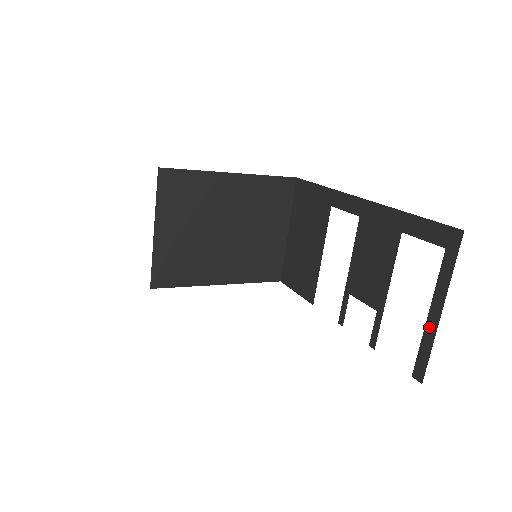
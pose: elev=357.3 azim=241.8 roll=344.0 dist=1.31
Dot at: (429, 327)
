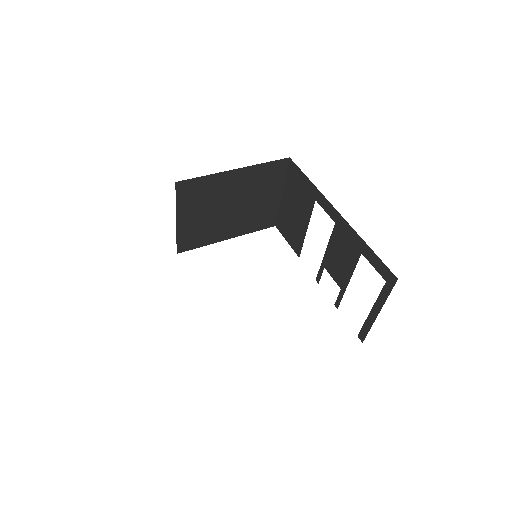
Dot at: (370, 317)
